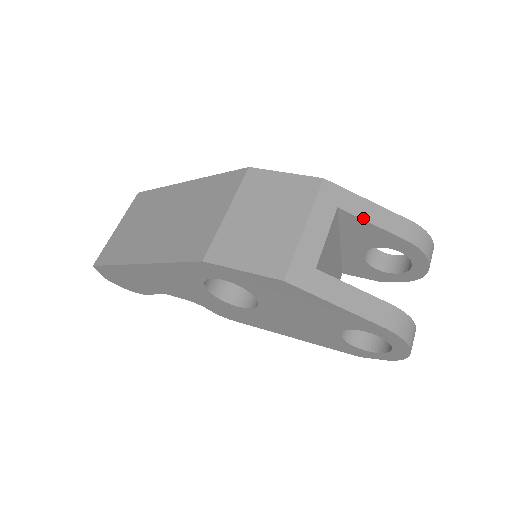
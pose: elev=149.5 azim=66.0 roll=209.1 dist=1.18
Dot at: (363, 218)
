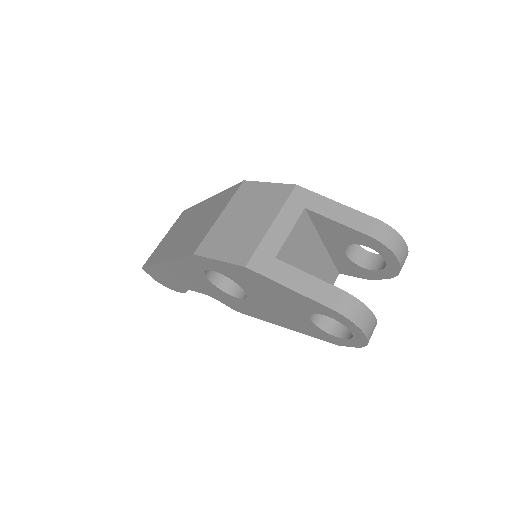
Dot at: (328, 217)
